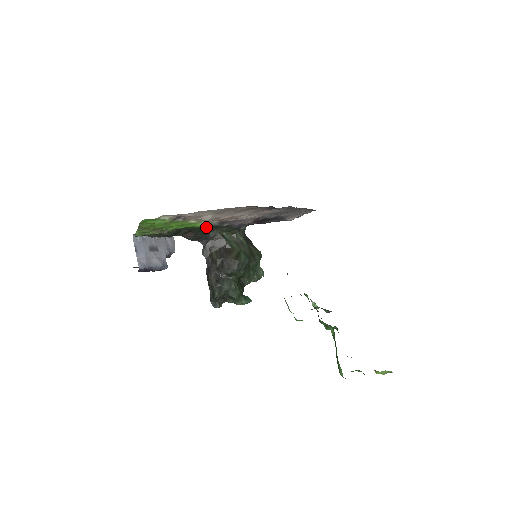
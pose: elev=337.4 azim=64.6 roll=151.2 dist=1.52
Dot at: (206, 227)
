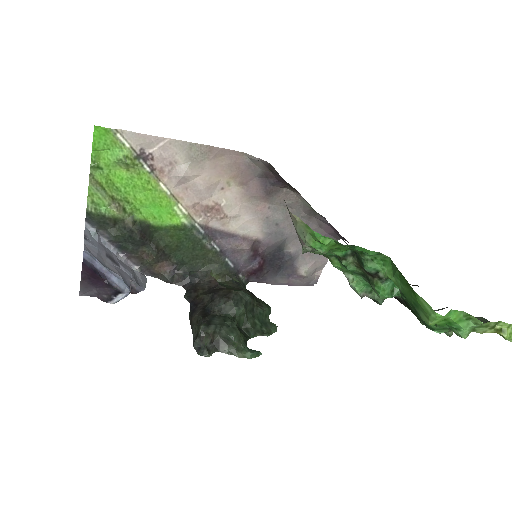
Dot at: (188, 246)
